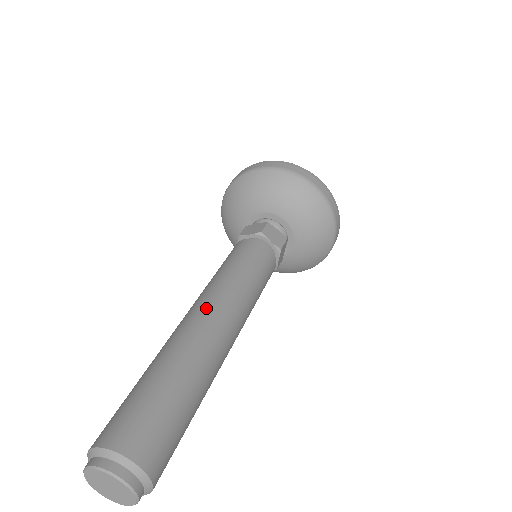
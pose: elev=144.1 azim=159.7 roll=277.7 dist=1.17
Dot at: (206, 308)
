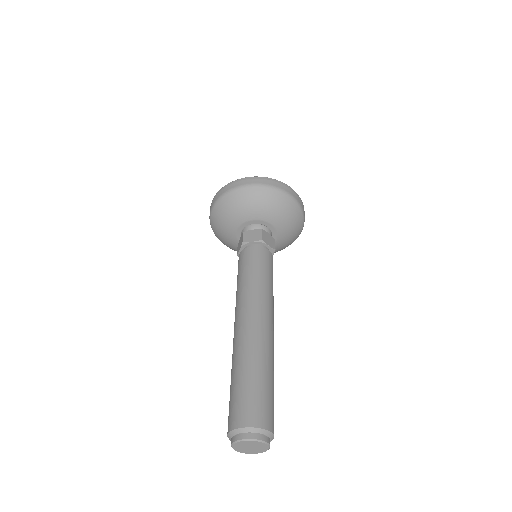
Dot at: (237, 319)
